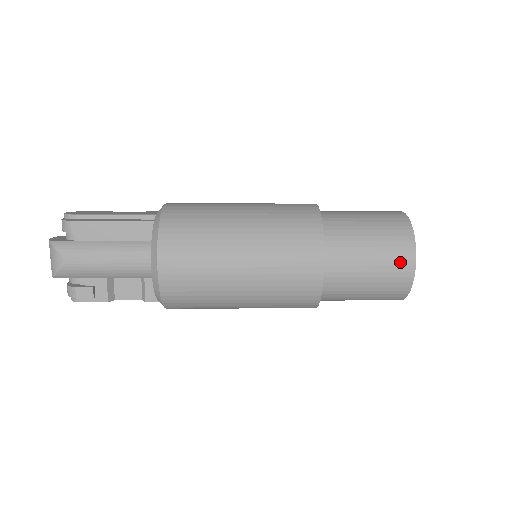
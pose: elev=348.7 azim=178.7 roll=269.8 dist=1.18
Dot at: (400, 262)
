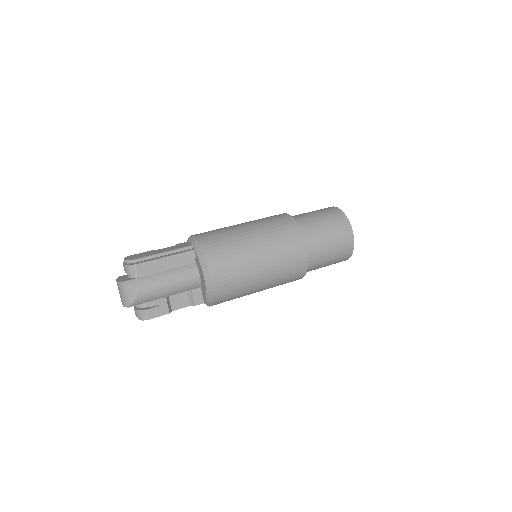
Dot at: (346, 238)
